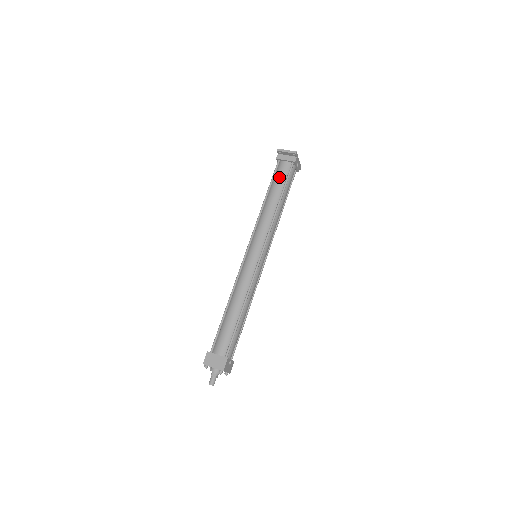
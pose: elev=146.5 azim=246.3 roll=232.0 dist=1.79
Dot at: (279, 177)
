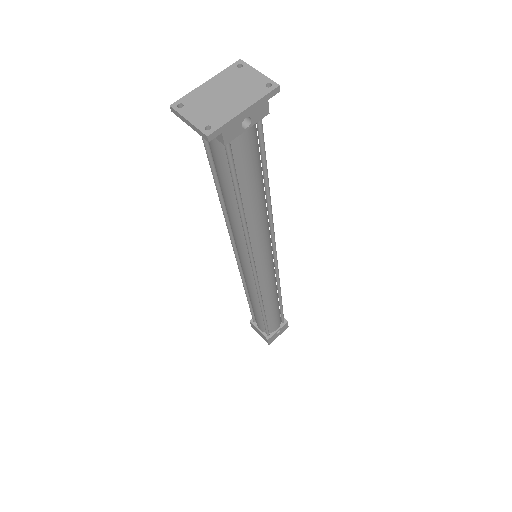
Dot at: (216, 165)
